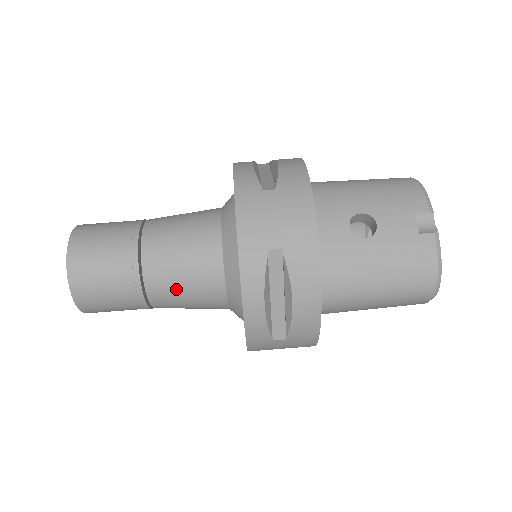
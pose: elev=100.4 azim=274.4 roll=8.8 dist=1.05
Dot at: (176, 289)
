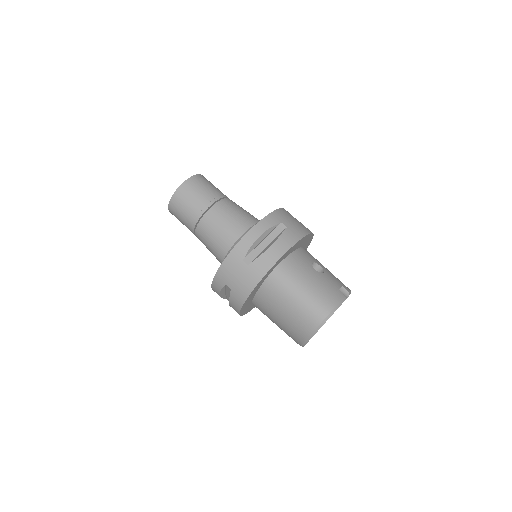
Dot at: (222, 219)
